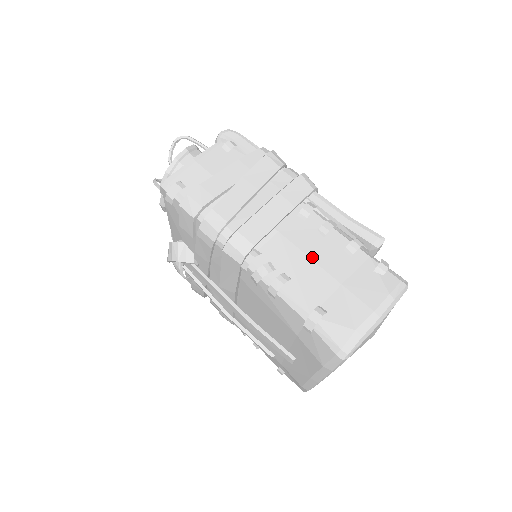
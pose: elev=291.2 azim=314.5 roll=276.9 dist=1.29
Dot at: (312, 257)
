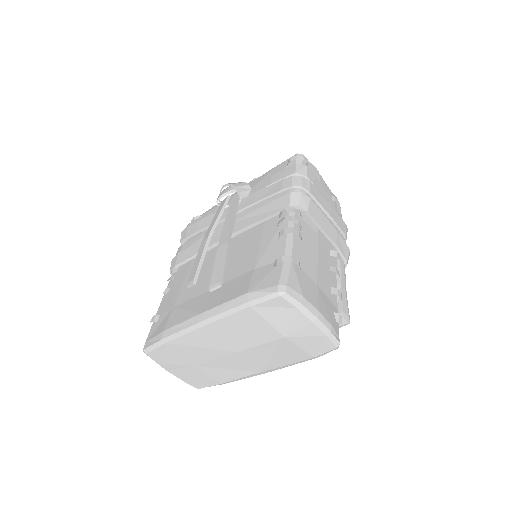
Dot at: (319, 260)
